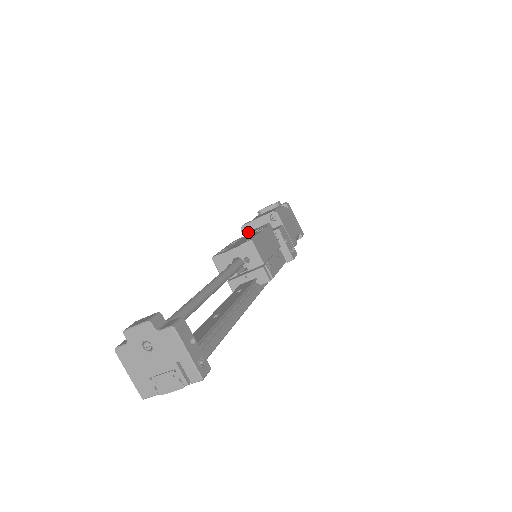
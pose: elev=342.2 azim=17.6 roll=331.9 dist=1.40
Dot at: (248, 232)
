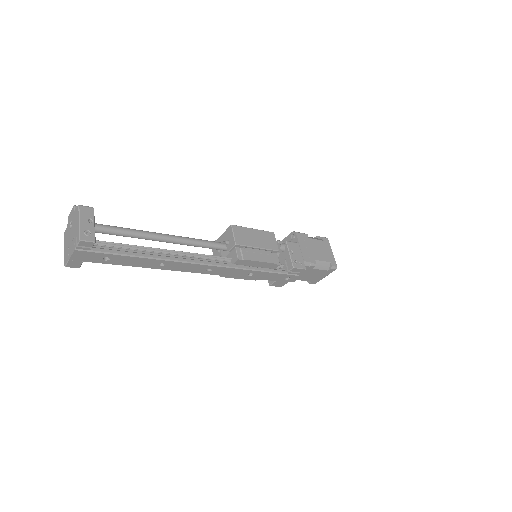
Dot at: occluded
